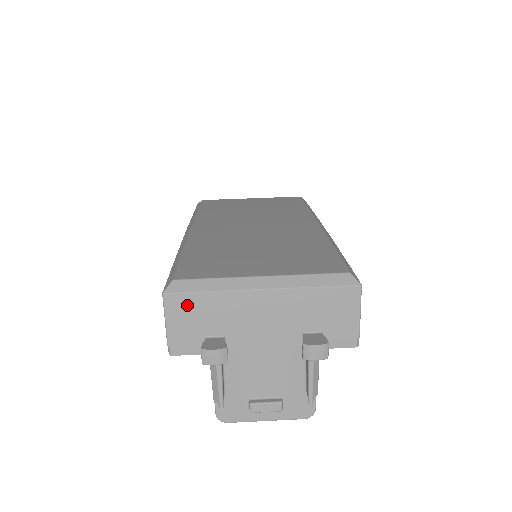
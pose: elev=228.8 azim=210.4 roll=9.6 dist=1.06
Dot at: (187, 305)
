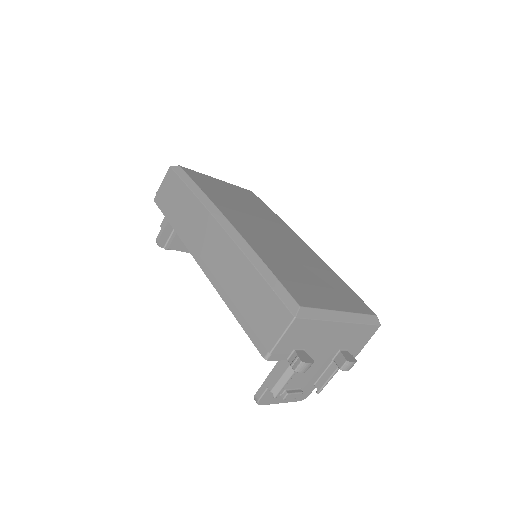
Dot at: (302, 327)
